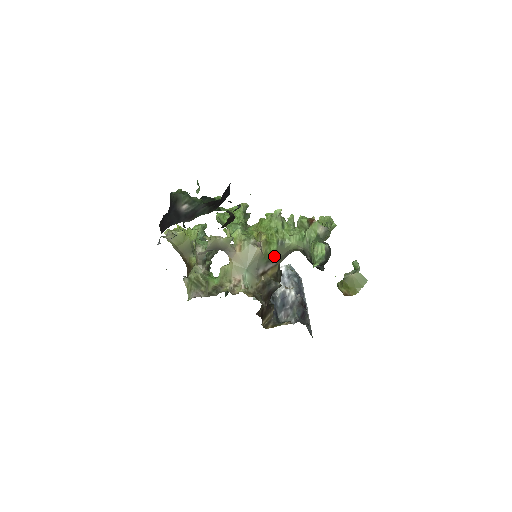
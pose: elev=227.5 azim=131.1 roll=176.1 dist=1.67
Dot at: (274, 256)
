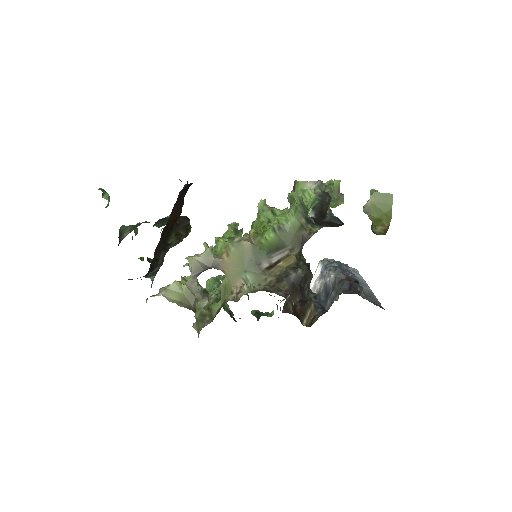
Dot at: (277, 245)
